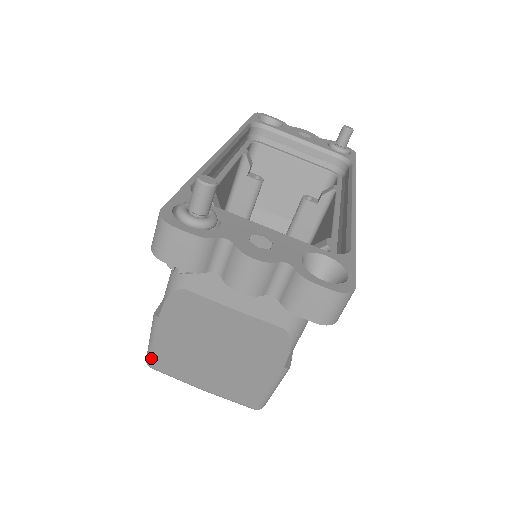
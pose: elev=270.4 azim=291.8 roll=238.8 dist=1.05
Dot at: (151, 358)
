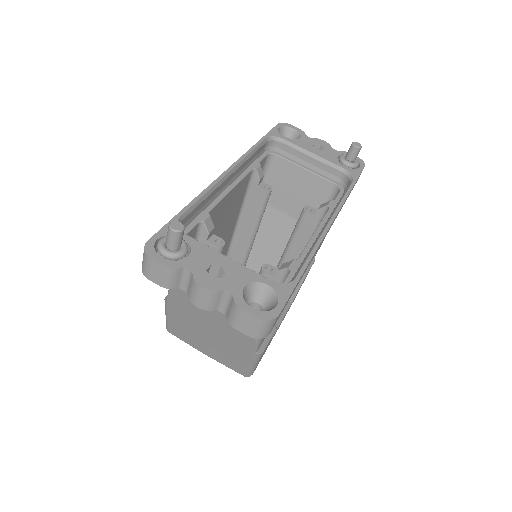
Dot at: (168, 326)
